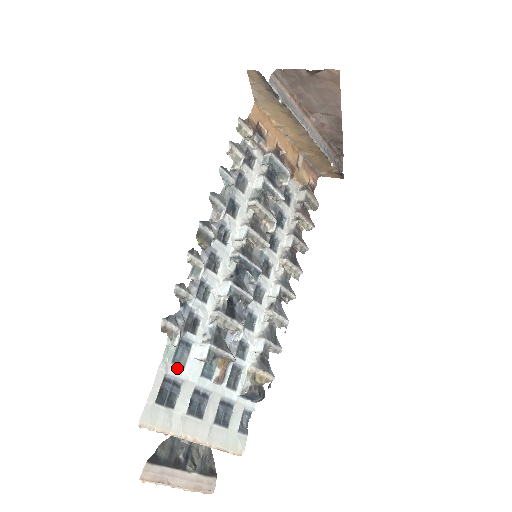
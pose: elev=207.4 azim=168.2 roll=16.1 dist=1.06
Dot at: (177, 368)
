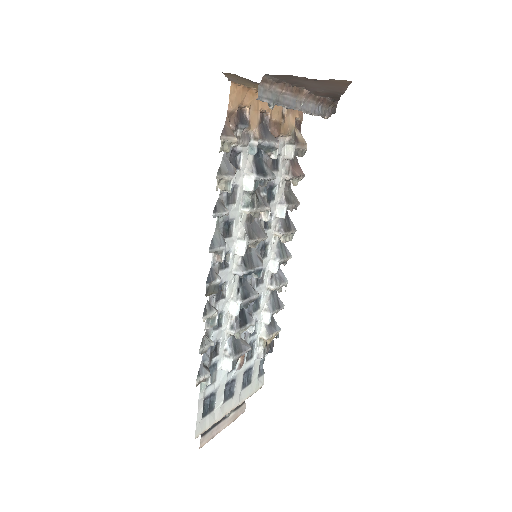
Dot at: (211, 386)
